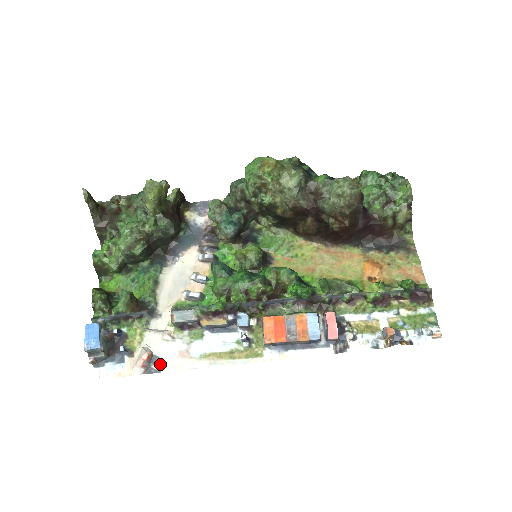
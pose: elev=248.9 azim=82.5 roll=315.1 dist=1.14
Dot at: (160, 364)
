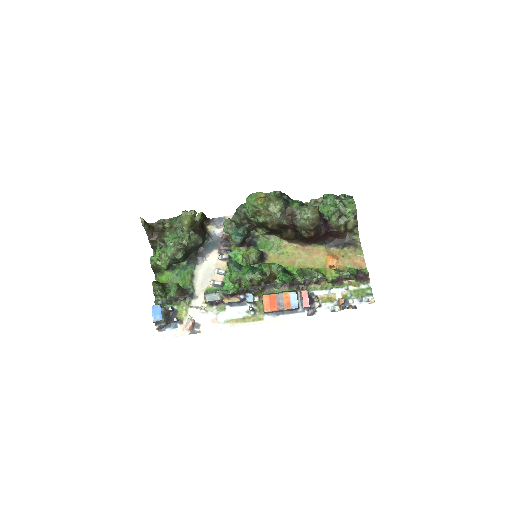
Dot at: (200, 328)
